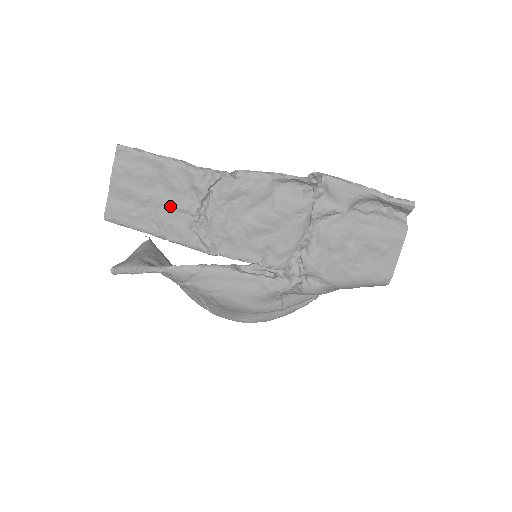
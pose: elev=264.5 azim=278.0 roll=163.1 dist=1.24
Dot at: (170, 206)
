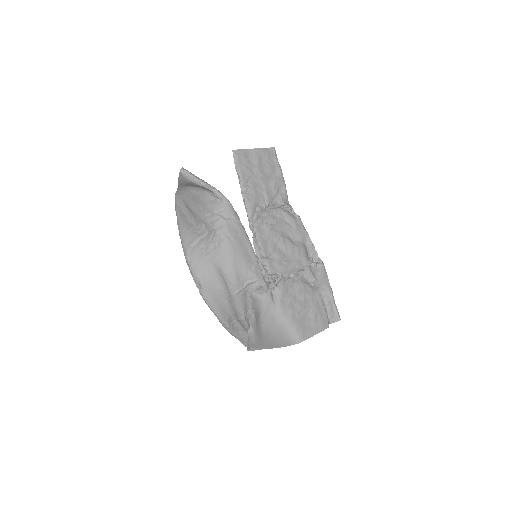
Dot at: (263, 187)
